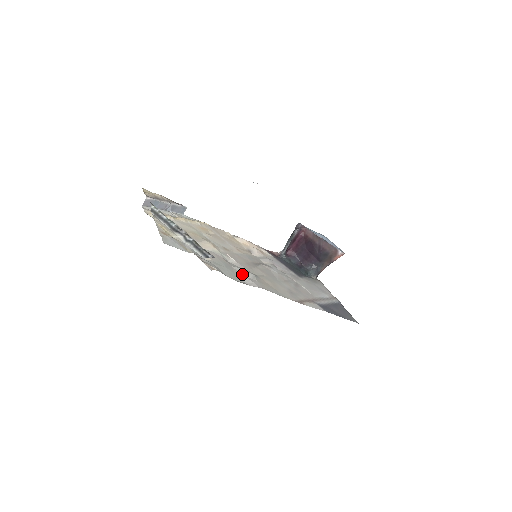
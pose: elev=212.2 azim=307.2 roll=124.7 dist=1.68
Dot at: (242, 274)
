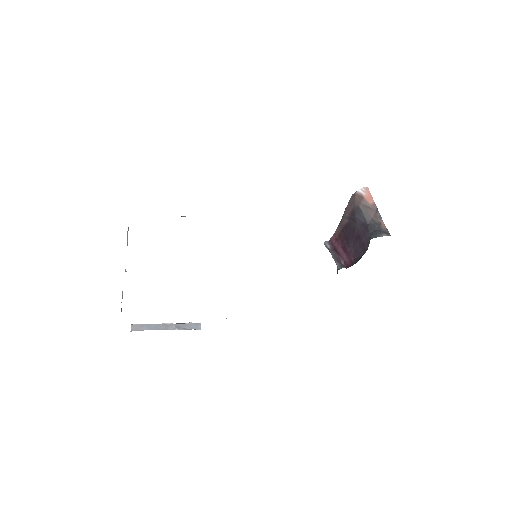
Dot at: occluded
